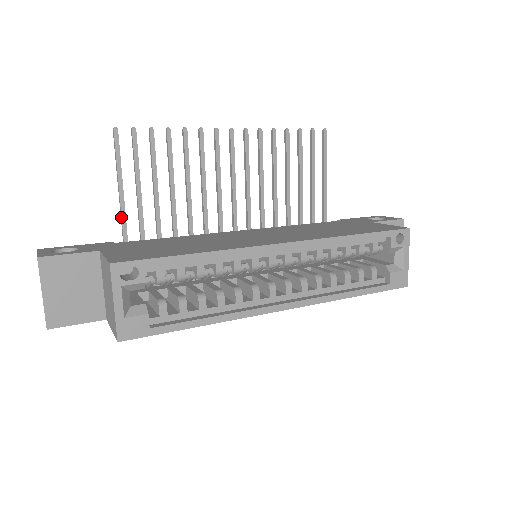
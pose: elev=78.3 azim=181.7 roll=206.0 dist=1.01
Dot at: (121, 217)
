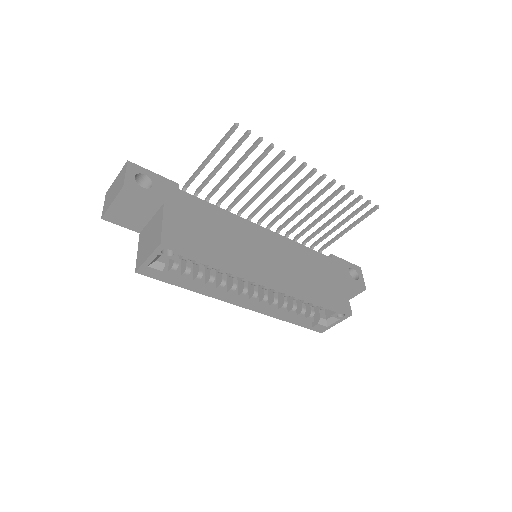
Dot at: (196, 172)
